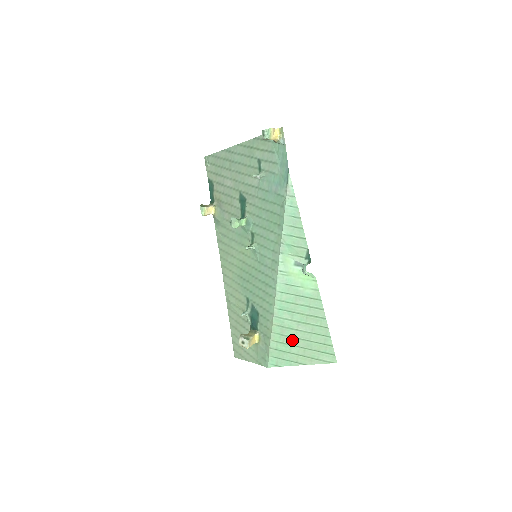
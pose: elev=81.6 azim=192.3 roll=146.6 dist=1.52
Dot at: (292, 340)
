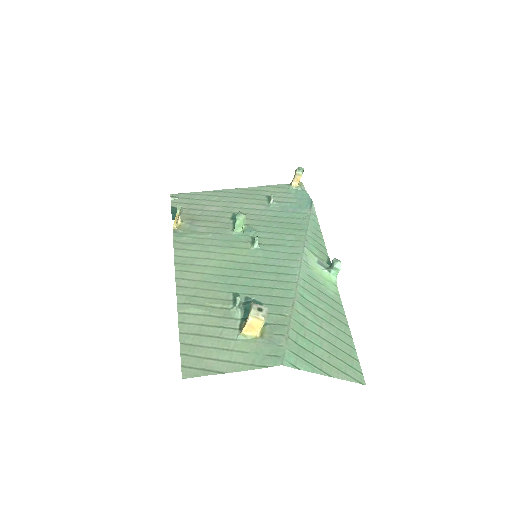
Dot at: (315, 337)
